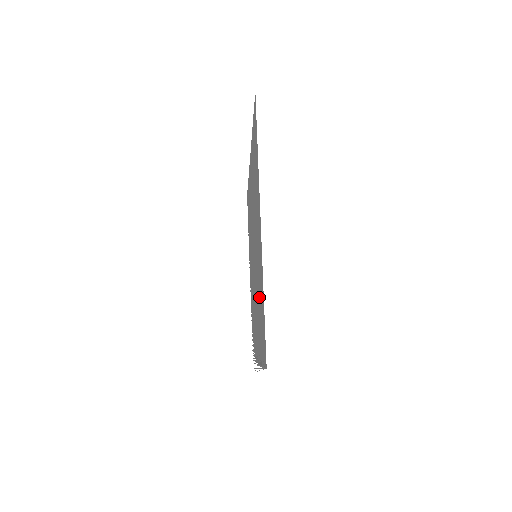
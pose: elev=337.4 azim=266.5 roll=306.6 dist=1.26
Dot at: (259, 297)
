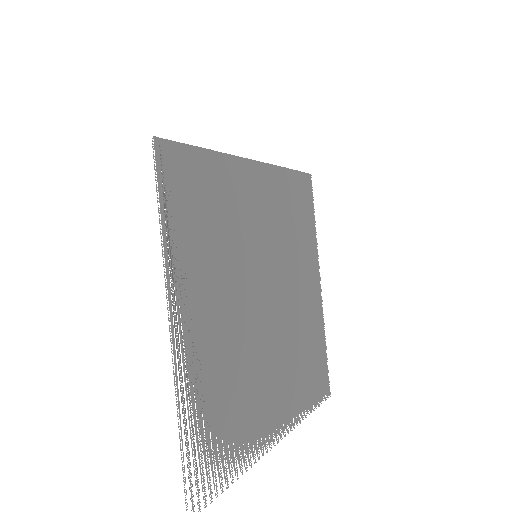
Dot at: (220, 217)
